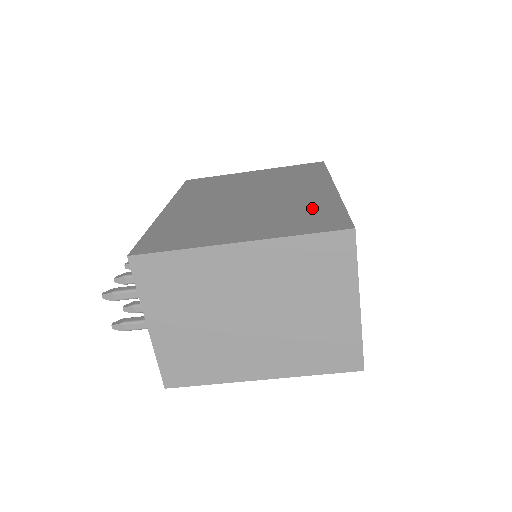
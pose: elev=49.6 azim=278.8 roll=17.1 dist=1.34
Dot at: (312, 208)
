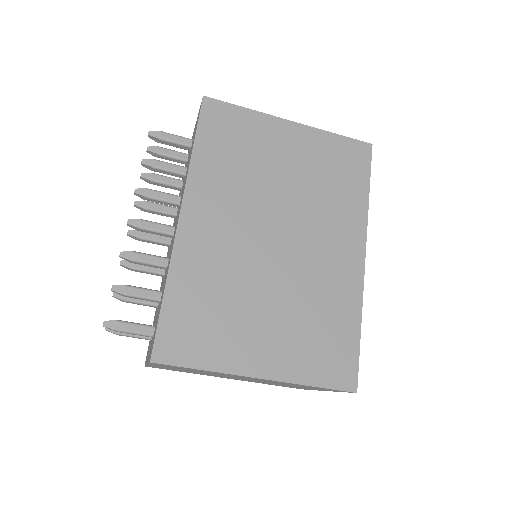
Dot at: (333, 318)
